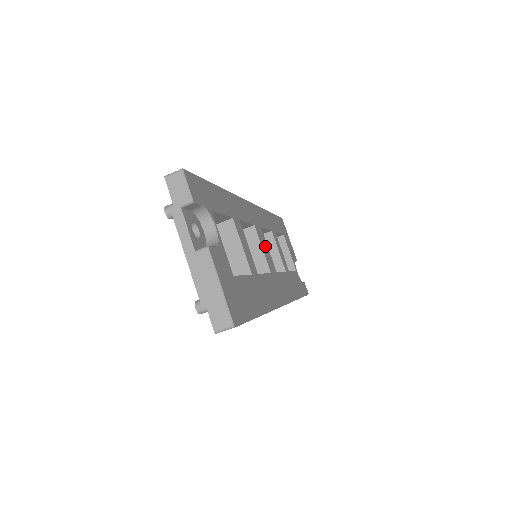
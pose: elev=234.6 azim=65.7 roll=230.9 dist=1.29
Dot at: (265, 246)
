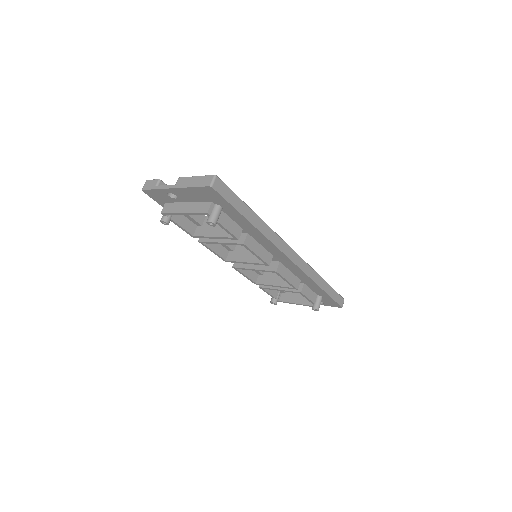
Dot at: occluded
